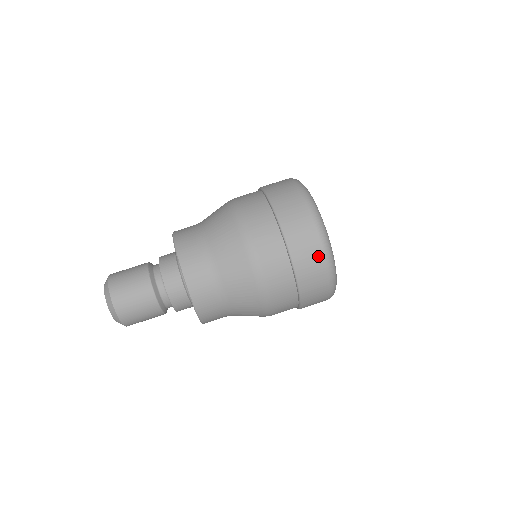
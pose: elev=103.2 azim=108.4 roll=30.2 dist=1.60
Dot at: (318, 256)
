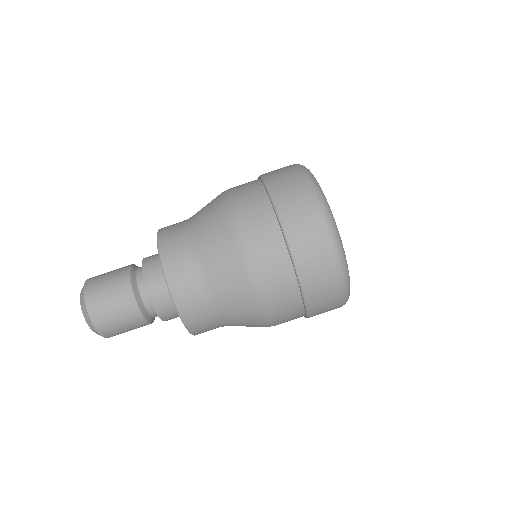
Dot at: (324, 251)
